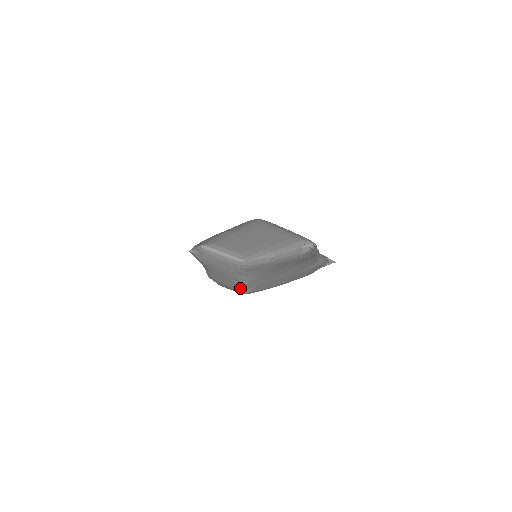
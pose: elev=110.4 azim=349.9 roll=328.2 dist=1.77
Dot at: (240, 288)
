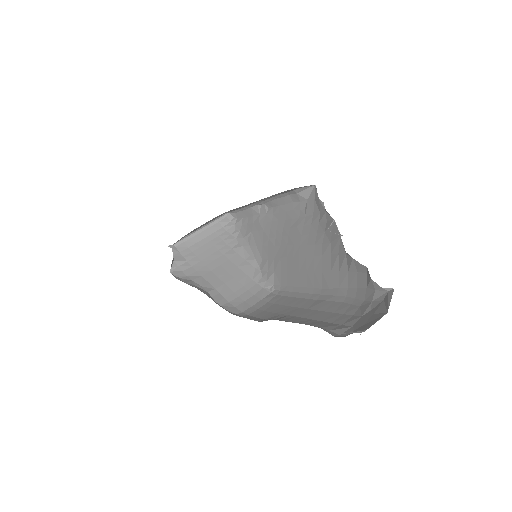
Dot at: (258, 280)
